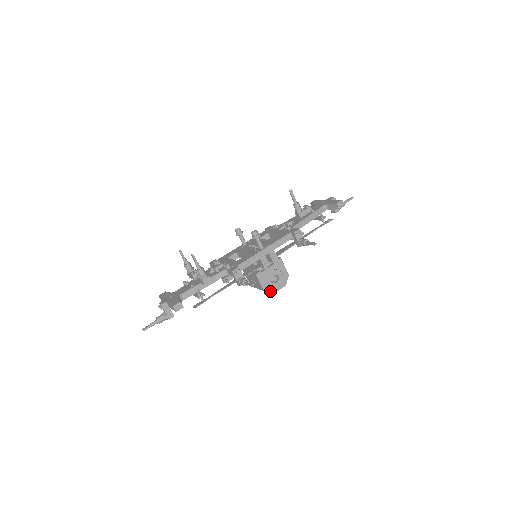
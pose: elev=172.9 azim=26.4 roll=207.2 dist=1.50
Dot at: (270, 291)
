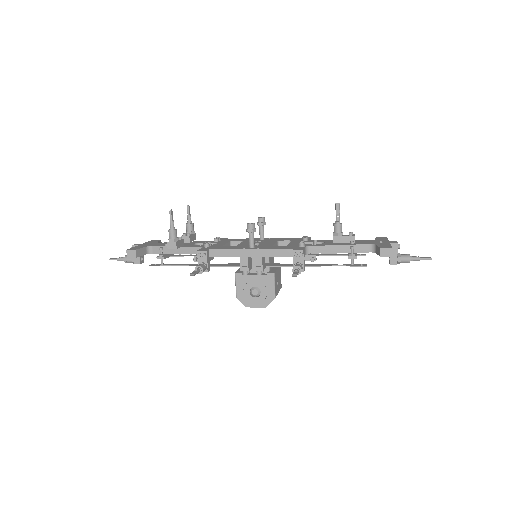
Dot at: (243, 302)
